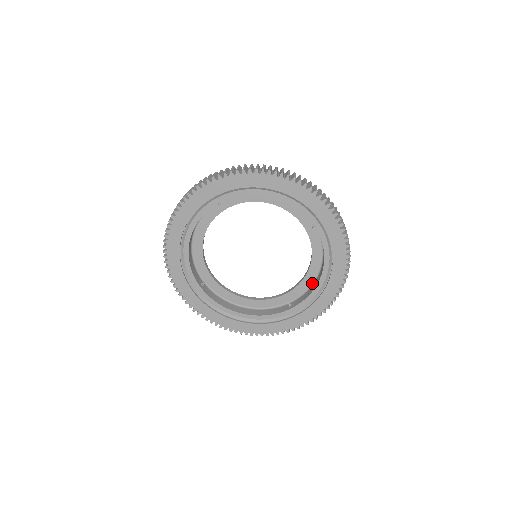
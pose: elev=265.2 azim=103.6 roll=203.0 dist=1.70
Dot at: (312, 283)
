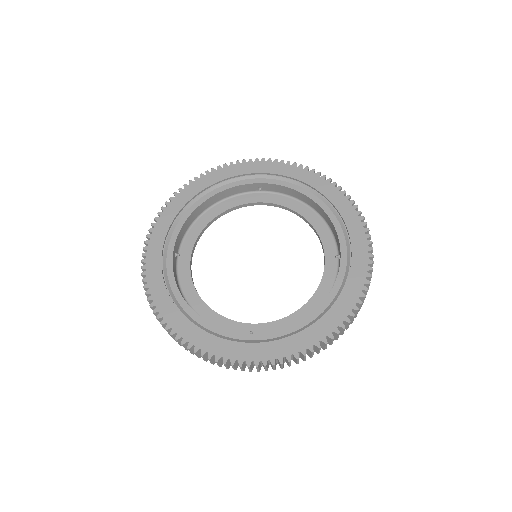
Dot at: (327, 226)
